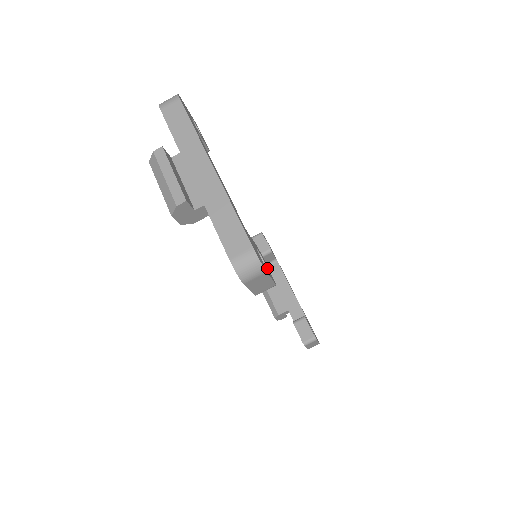
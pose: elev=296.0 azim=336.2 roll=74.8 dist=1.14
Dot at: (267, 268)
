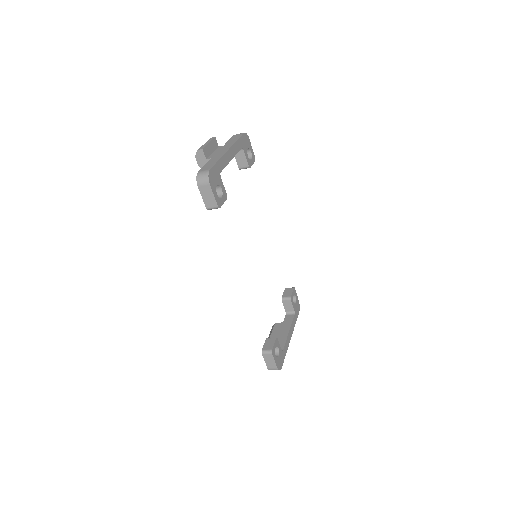
Dot at: (220, 198)
